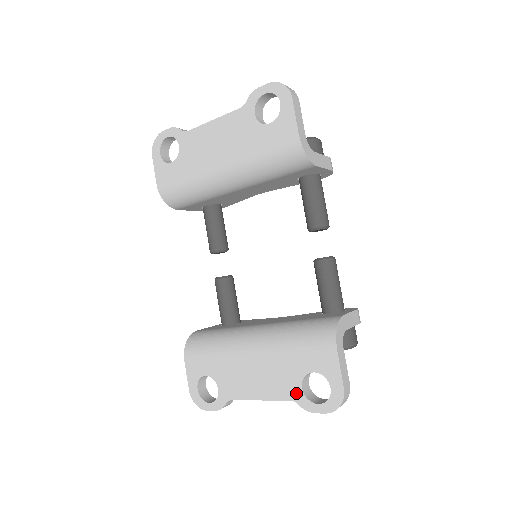
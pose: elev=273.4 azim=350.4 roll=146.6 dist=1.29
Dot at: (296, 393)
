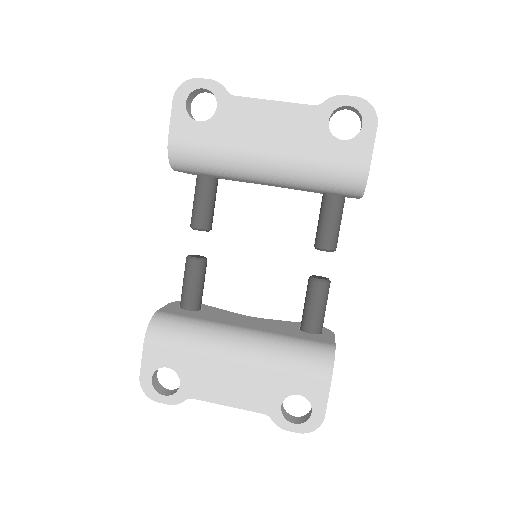
Dot at: (273, 409)
